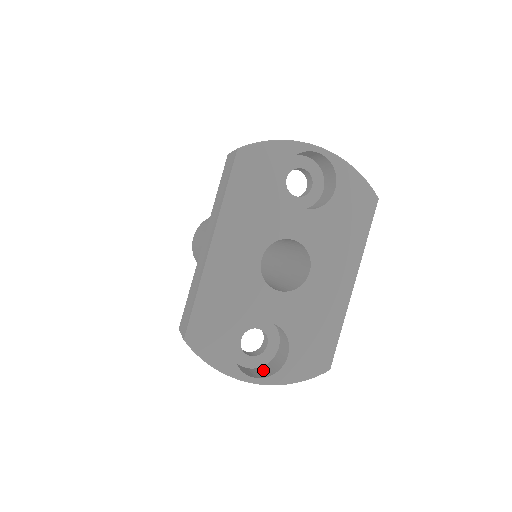
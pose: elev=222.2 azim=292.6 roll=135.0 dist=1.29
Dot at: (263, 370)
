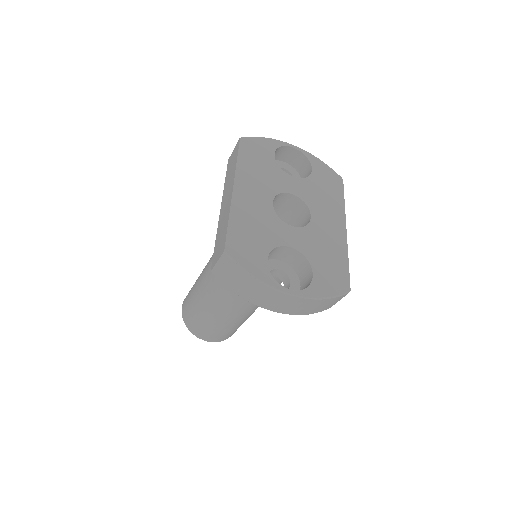
Dot at: occluded
